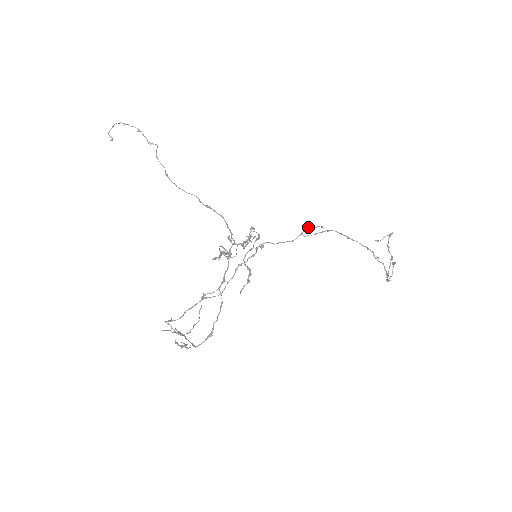
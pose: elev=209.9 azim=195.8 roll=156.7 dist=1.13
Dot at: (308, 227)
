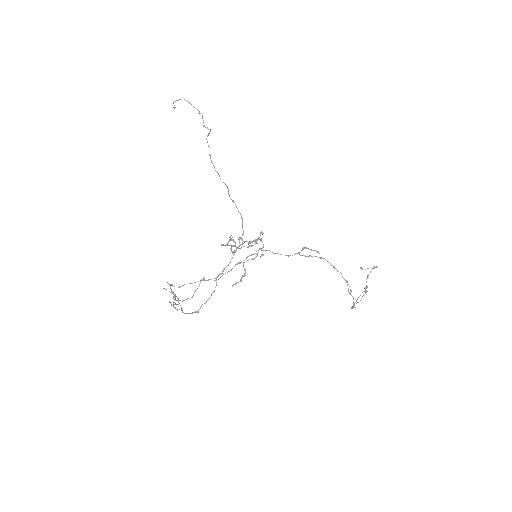
Dot at: (306, 248)
